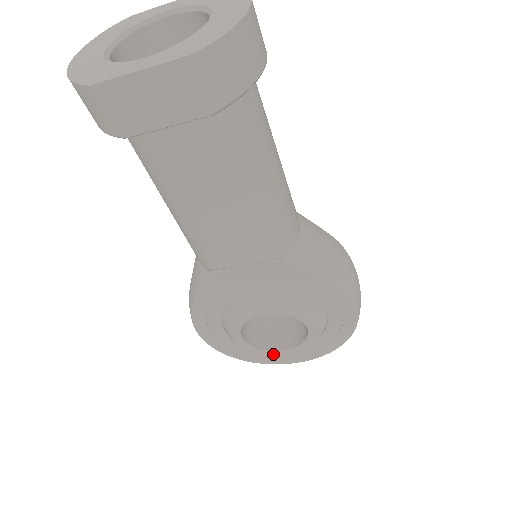
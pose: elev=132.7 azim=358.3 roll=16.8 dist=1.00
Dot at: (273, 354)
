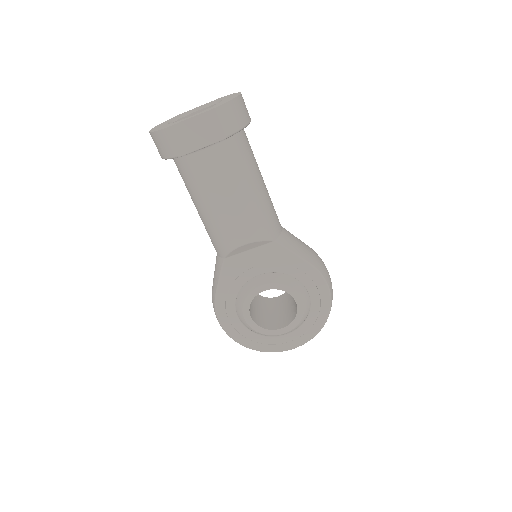
Dot at: (275, 333)
